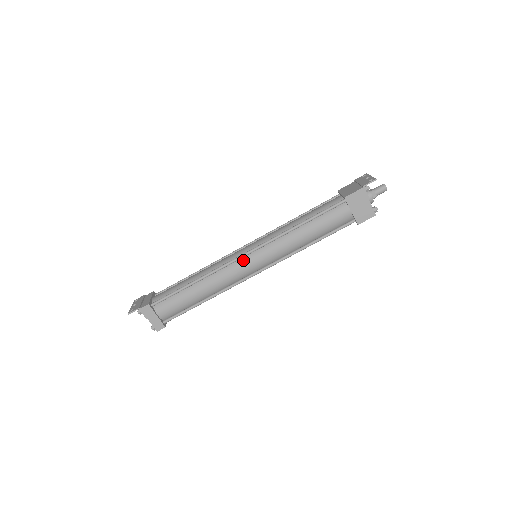
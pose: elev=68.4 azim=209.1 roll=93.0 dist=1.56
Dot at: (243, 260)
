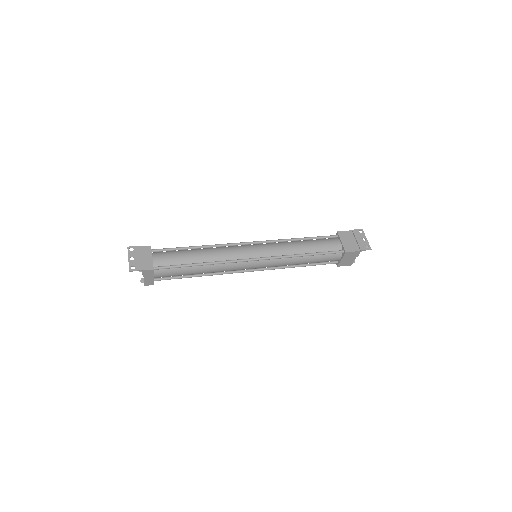
Dot at: (249, 262)
